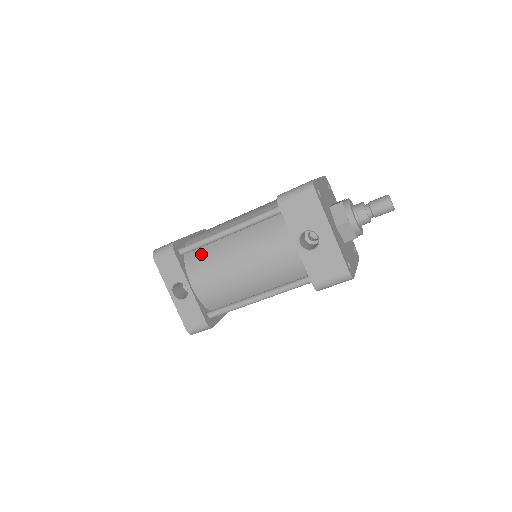
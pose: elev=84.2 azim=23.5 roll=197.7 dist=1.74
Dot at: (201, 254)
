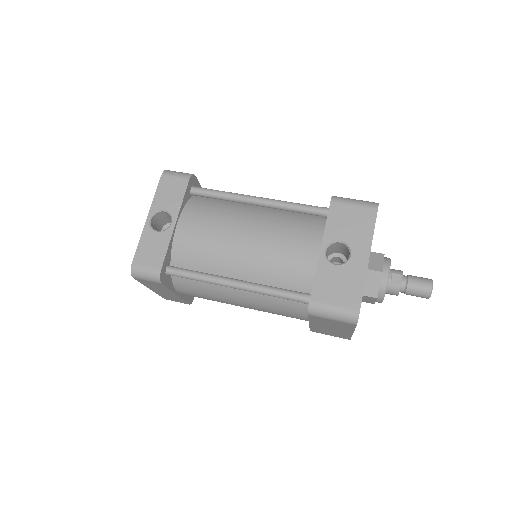
Dot at: (212, 204)
